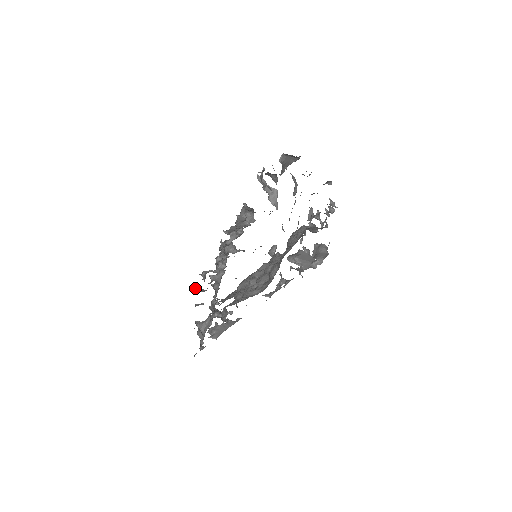
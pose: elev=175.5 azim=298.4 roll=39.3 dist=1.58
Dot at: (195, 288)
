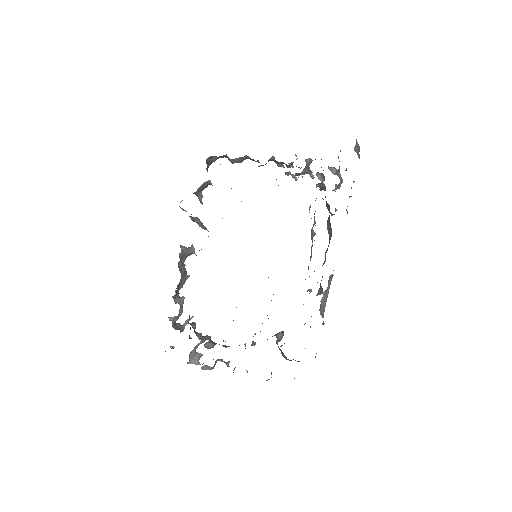
Dot at: (207, 368)
